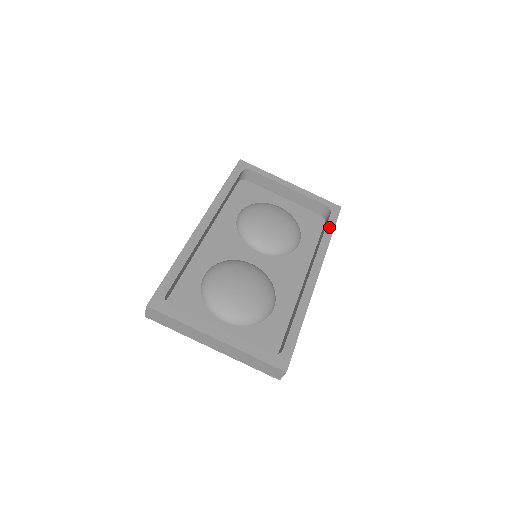
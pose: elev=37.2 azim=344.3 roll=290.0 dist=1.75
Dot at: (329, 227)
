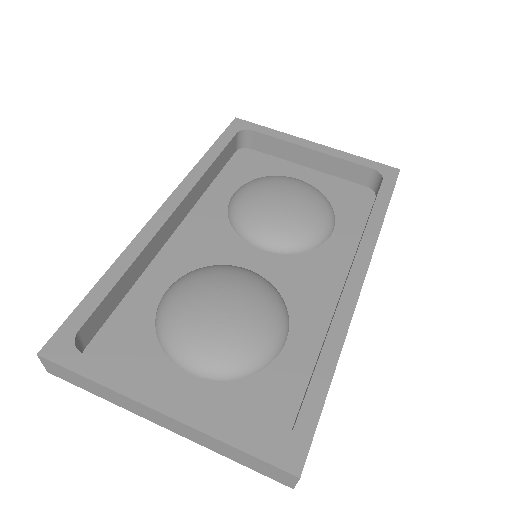
Dot at: (381, 200)
